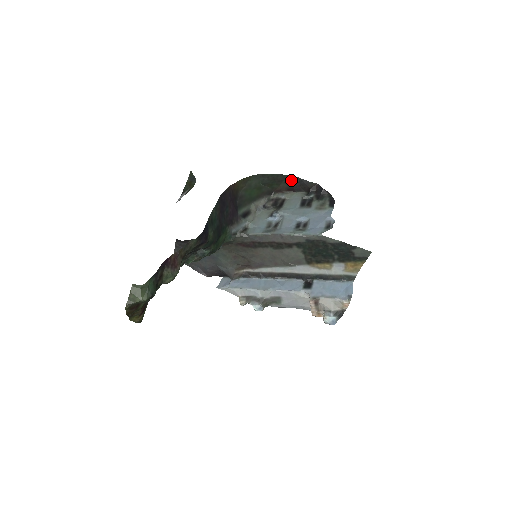
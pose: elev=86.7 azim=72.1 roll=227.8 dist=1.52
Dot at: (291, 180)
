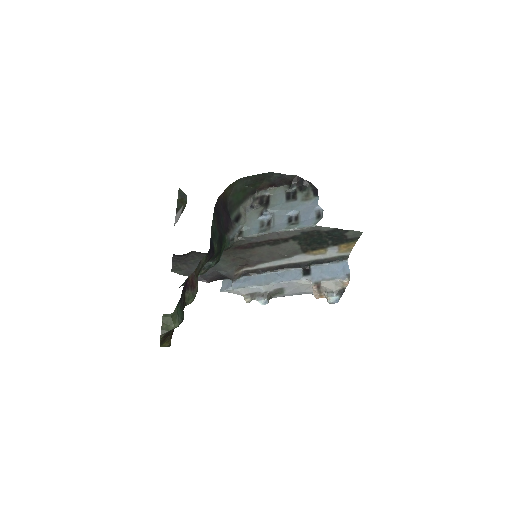
Dot at: (272, 177)
